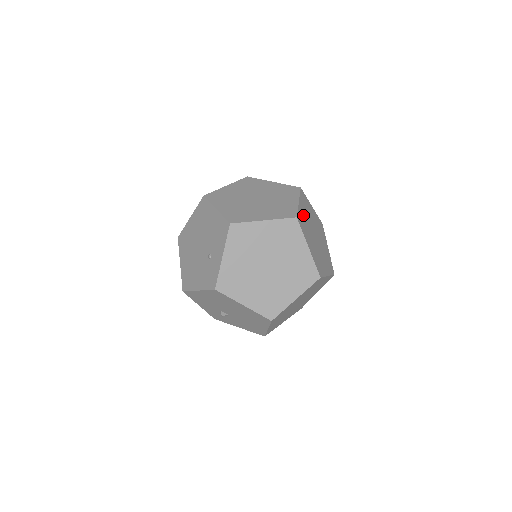
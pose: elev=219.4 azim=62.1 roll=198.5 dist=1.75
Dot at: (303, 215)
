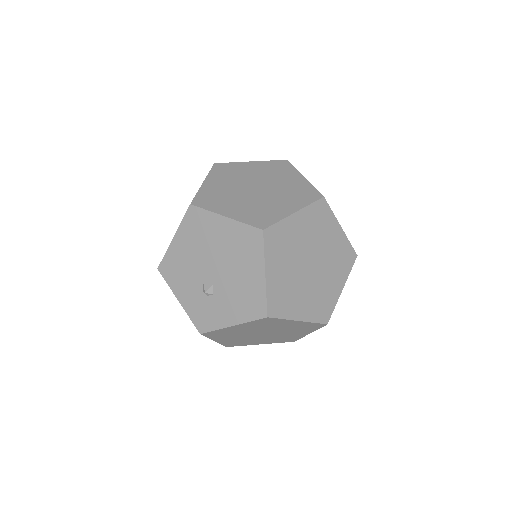
Dot at: occluded
